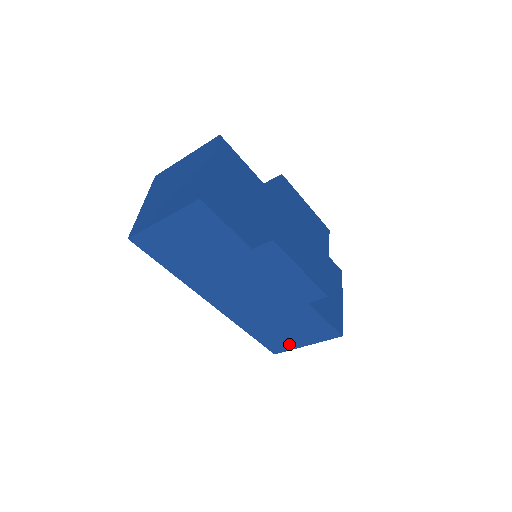
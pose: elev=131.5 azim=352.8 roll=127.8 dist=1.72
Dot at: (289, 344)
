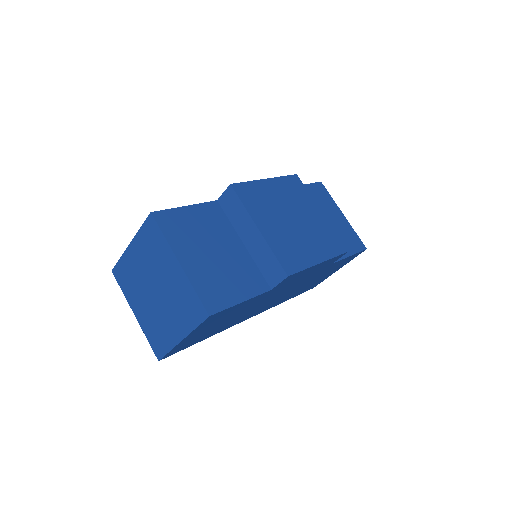
Dot at: (323, 279)
